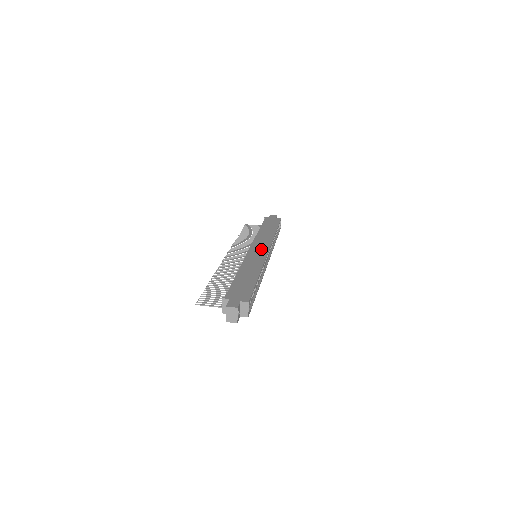
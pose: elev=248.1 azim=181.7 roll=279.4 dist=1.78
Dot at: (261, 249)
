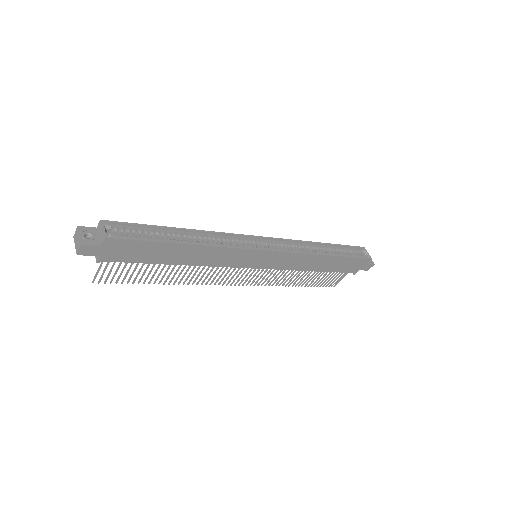
Dot at: occluded
